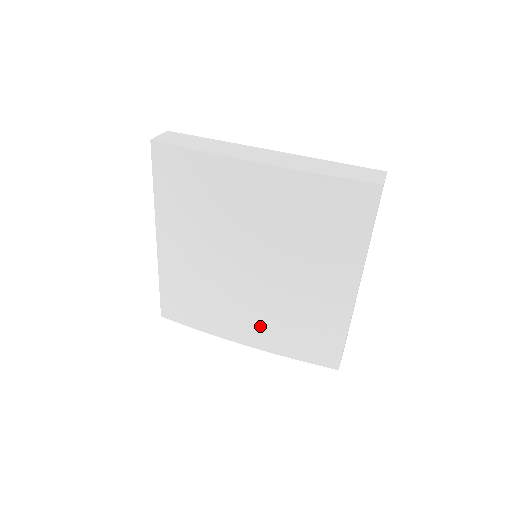
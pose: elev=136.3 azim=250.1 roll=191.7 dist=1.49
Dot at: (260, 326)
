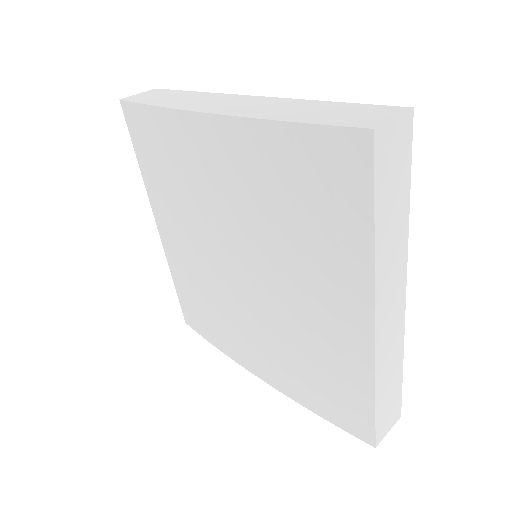
Dot at: (267, 356)
